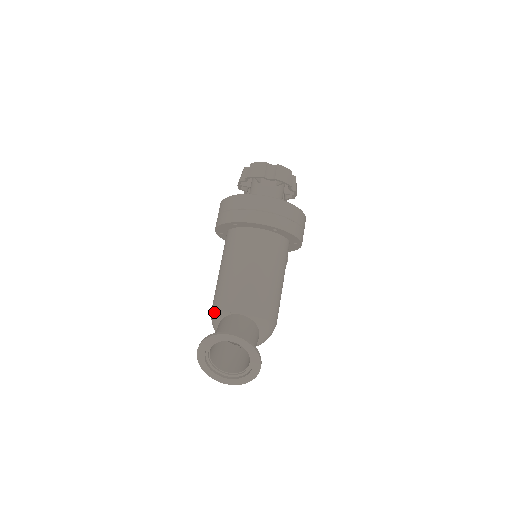
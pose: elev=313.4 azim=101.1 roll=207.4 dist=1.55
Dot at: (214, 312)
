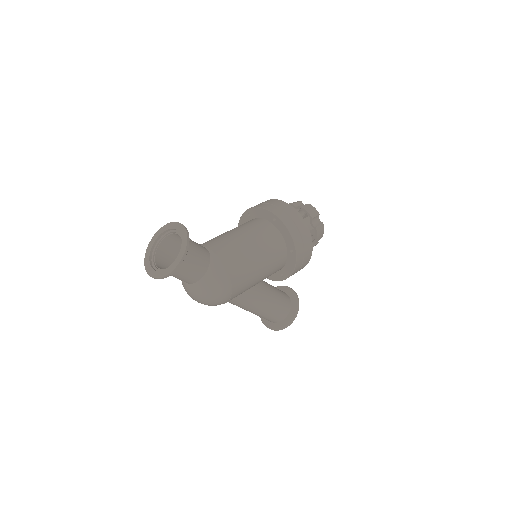
Dot at: occluded
